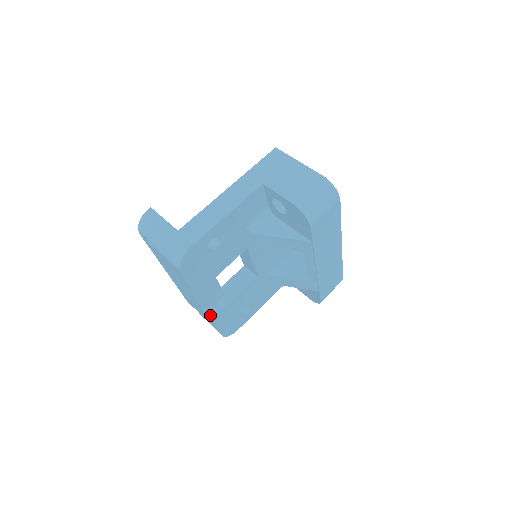
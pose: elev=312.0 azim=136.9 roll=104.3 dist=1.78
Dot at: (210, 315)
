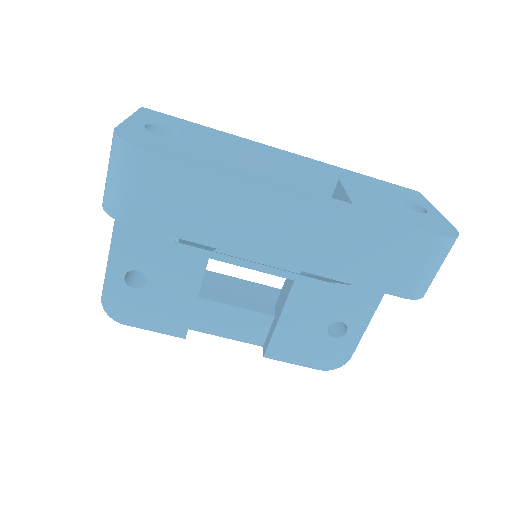
Dot at: (264, 349)
